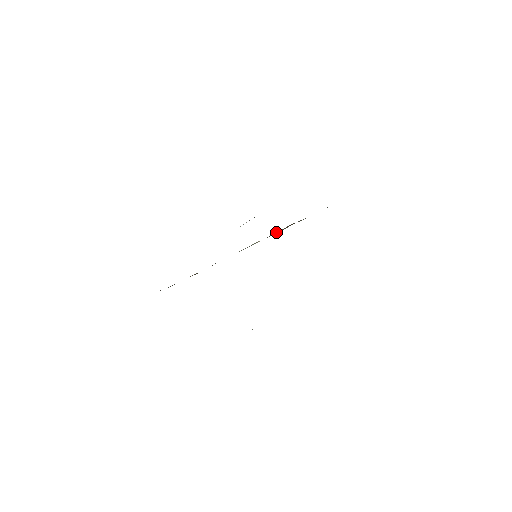
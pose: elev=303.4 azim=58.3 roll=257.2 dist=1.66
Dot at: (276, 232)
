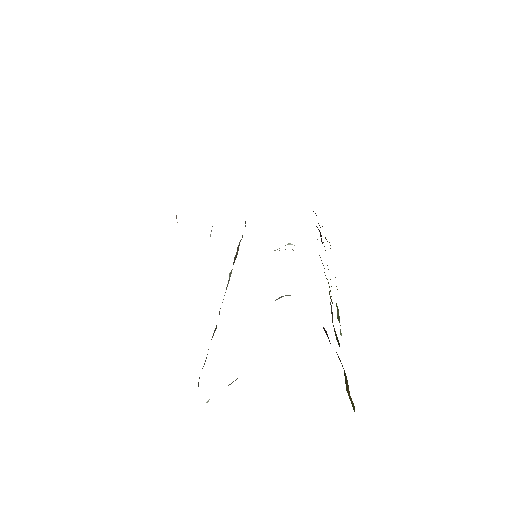
Dot at: (234, 257)
